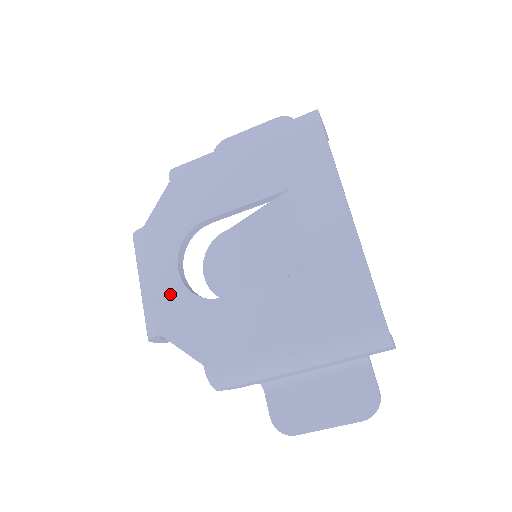
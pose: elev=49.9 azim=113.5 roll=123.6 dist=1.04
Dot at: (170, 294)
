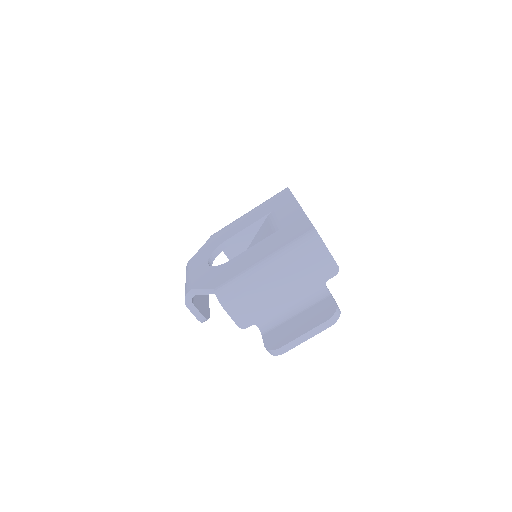
Dot at: (201, 272)
